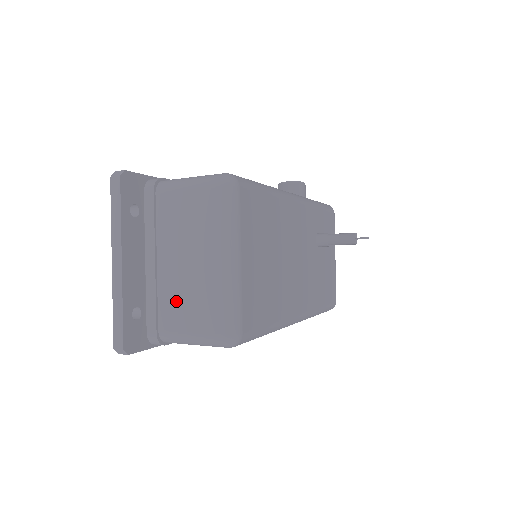
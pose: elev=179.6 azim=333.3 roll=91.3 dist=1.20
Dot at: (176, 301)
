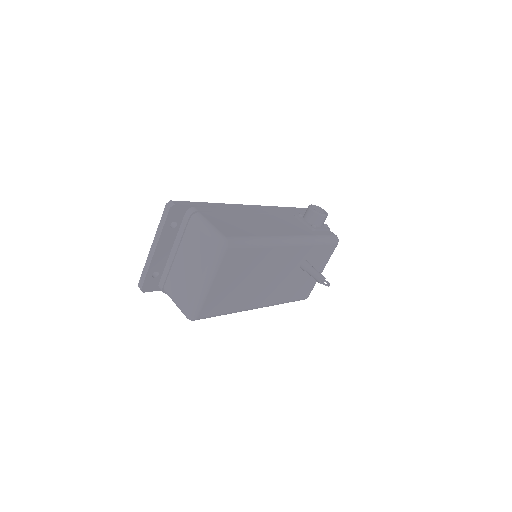
Dot at: (176, 281)
